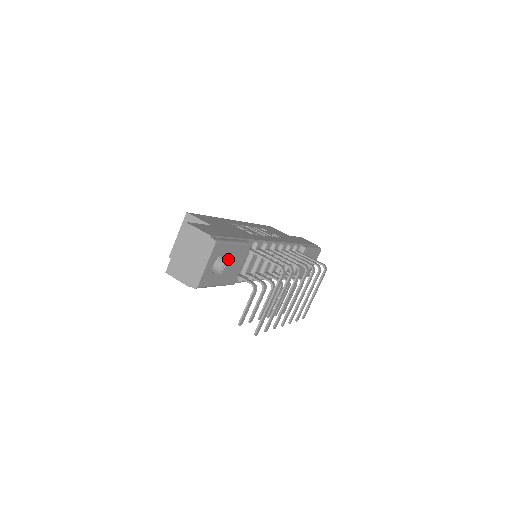
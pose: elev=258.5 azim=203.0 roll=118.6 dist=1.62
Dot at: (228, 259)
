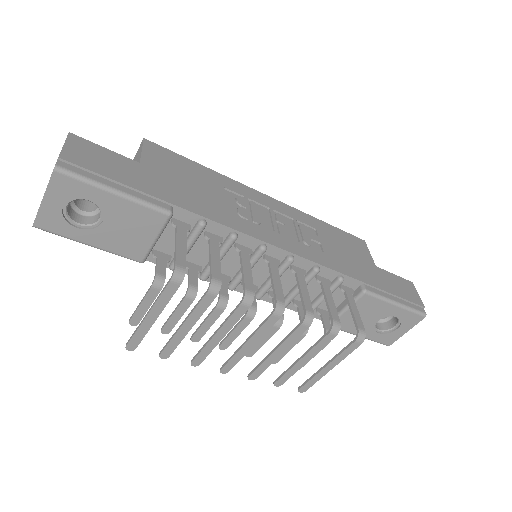
Dot at: (106, 213)
